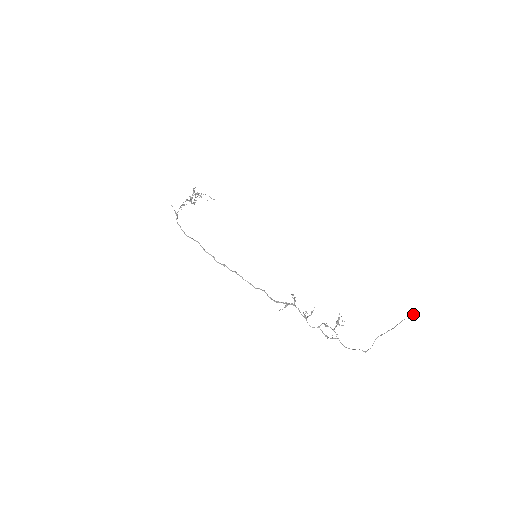
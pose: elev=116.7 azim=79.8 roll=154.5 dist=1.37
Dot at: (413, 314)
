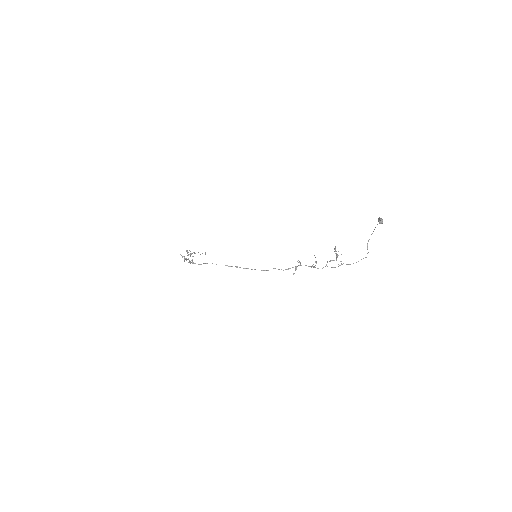
Dot at: (381, 219)
